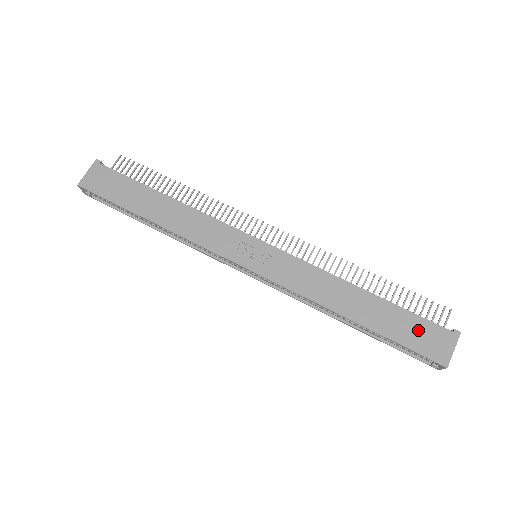
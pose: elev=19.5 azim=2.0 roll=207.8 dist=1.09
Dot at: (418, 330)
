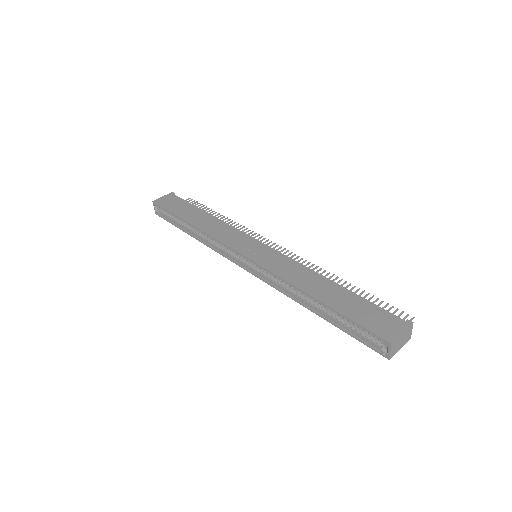
Dot at: (372, 314)
